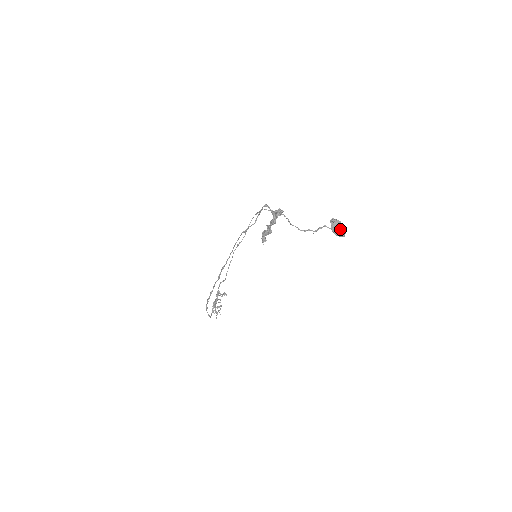
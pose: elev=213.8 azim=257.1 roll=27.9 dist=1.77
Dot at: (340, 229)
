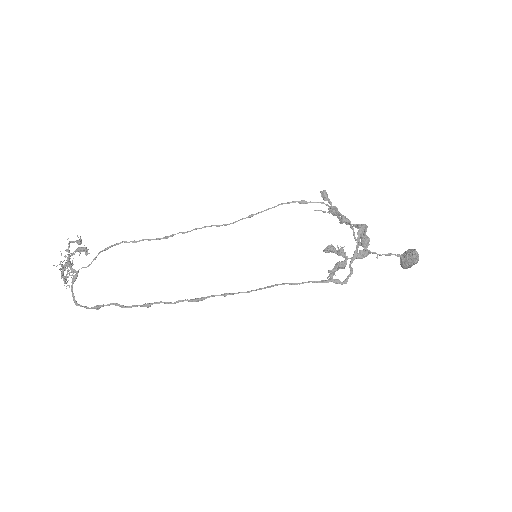
Dot at: occluded
